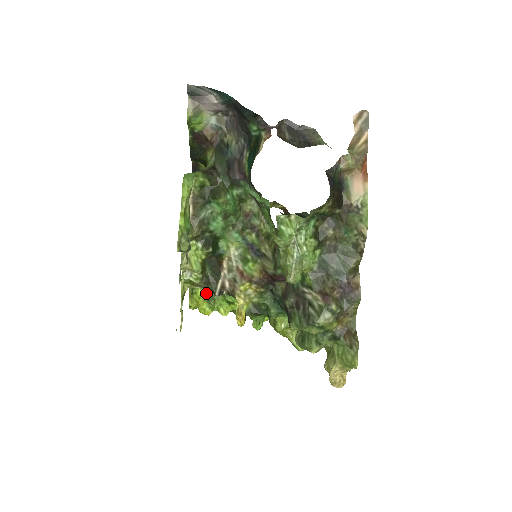
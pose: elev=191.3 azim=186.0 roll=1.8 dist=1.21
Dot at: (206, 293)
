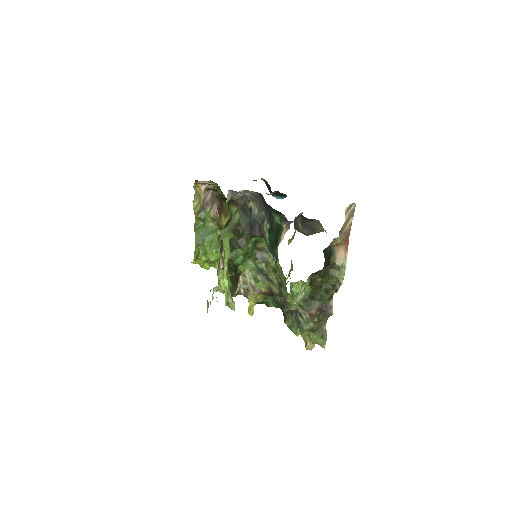
Dot at: (209, 260)
